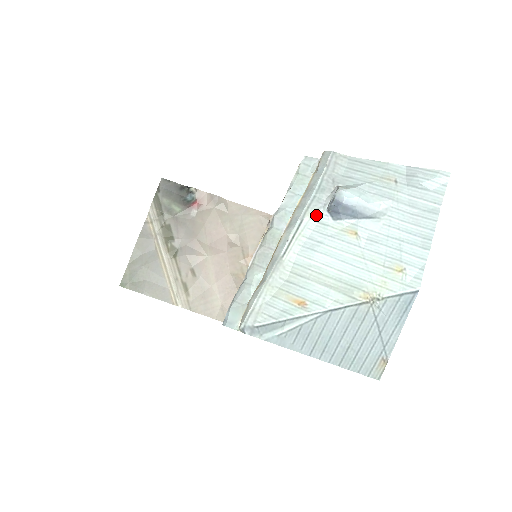
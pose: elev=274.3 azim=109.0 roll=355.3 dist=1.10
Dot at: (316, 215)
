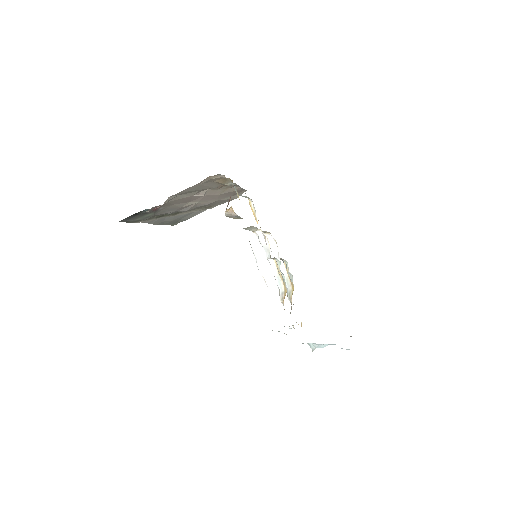
Dot at: occluded
